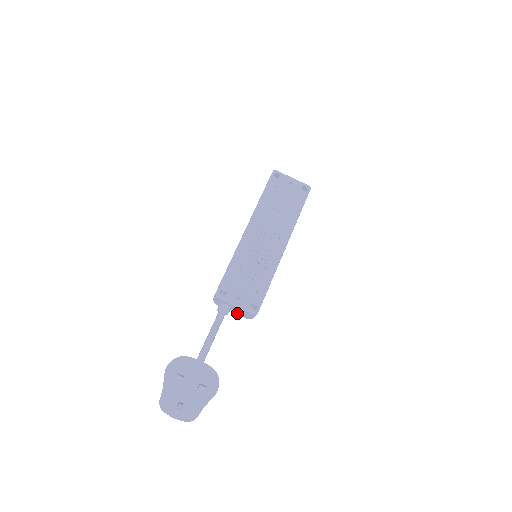
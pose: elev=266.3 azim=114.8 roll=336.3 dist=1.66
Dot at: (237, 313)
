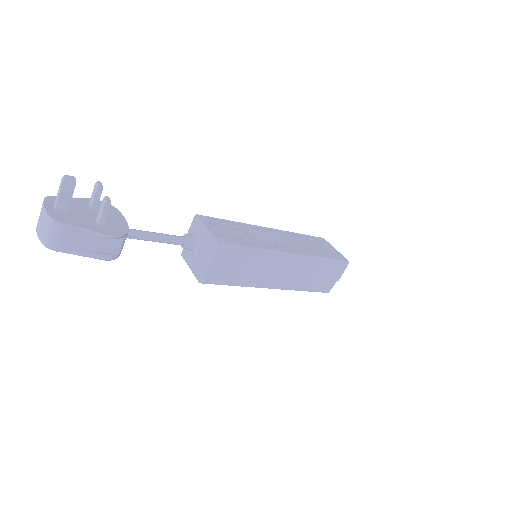
Dot at: (194, 265)
